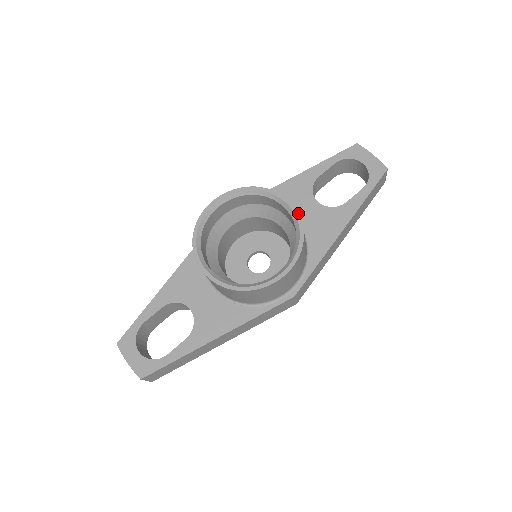
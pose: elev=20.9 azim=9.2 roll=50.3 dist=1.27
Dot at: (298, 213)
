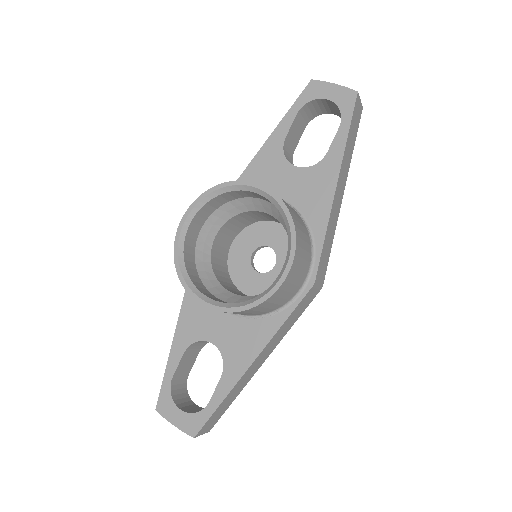
Dot at: (275, 194)
